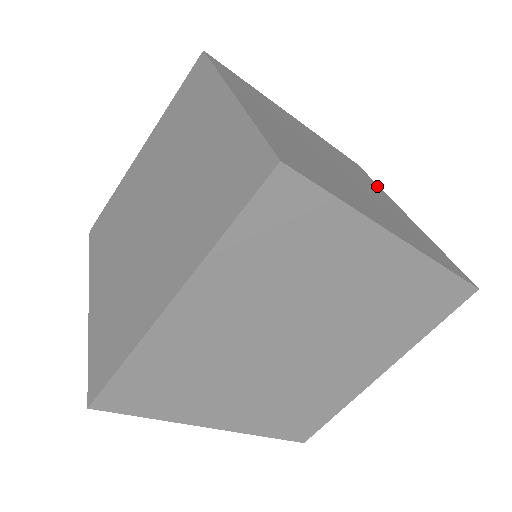
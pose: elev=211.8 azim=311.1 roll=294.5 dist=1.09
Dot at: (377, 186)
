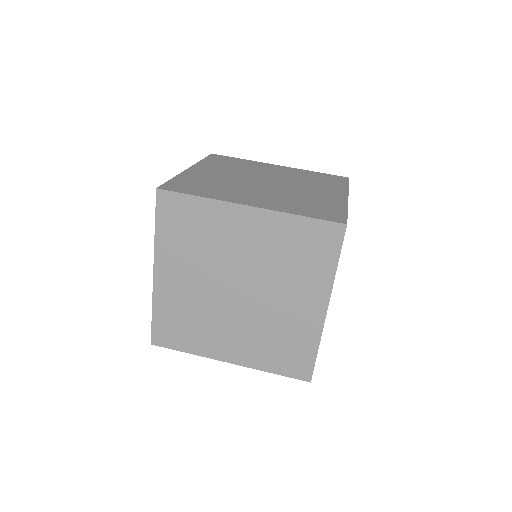
Dot at: (248, 161)
